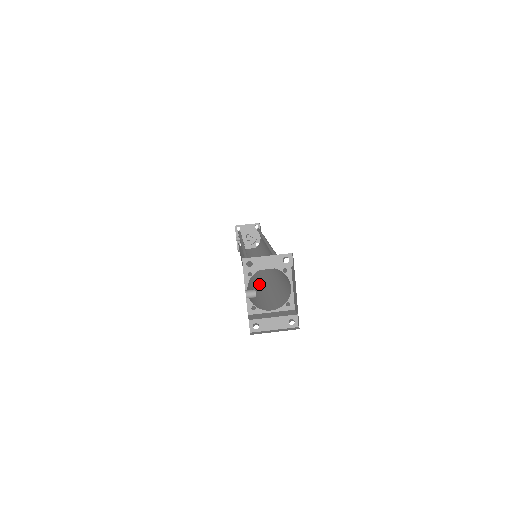
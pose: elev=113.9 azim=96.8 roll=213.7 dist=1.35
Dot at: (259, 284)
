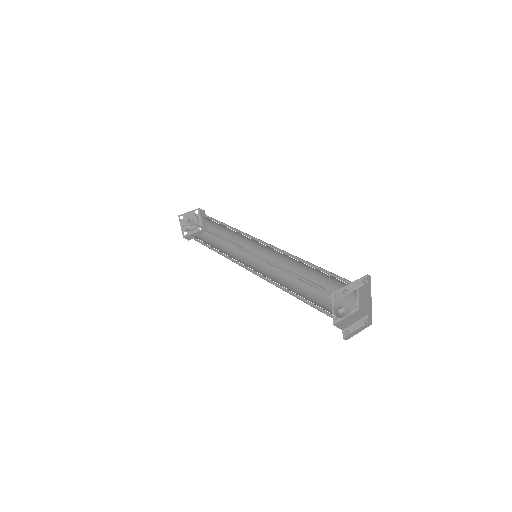
Dot at: (289, 286)
